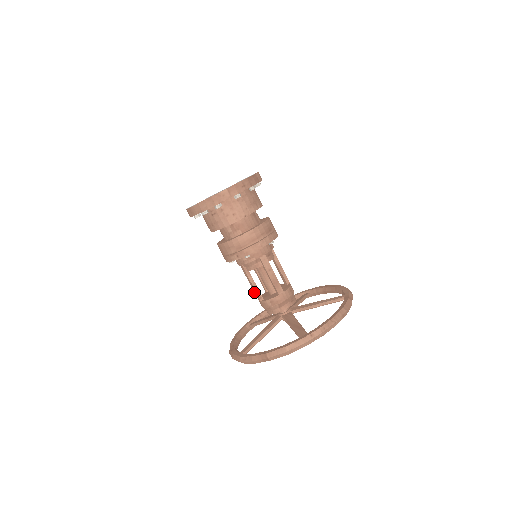
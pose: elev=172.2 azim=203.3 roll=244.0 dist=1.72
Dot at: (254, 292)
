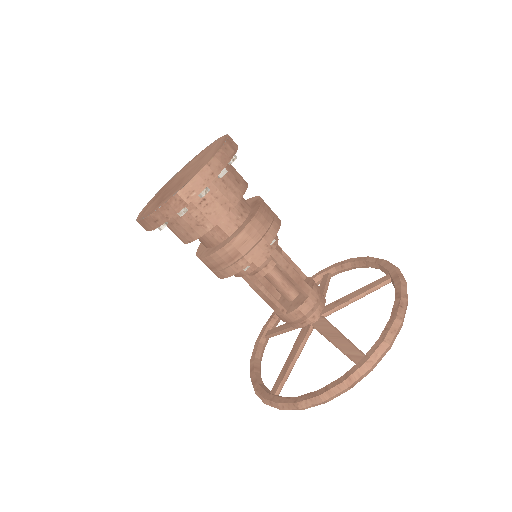
Dot at: (270, 286)
